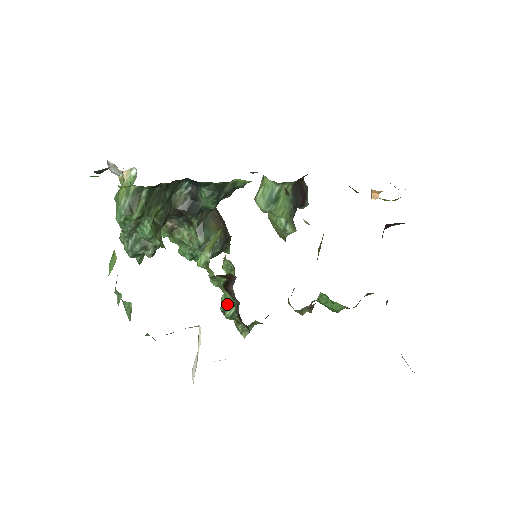
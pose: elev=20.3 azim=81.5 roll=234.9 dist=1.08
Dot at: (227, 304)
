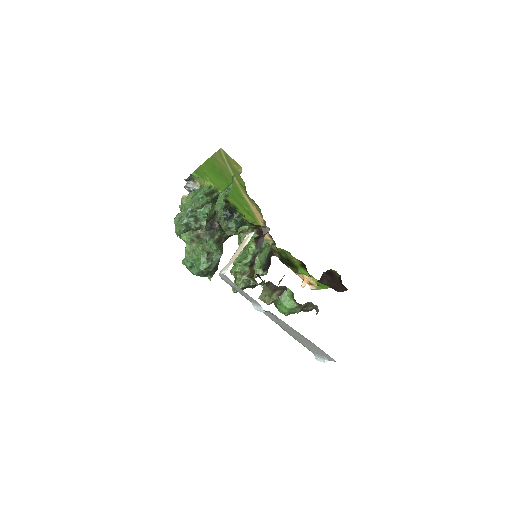
Dot at: (244, 258)
